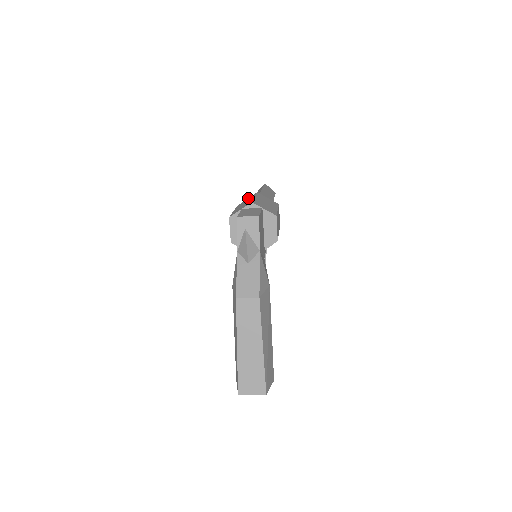
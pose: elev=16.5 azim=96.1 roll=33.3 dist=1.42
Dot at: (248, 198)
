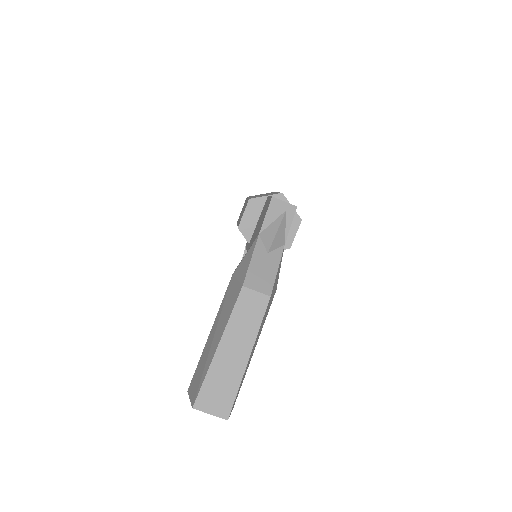
Dot at: occluded
